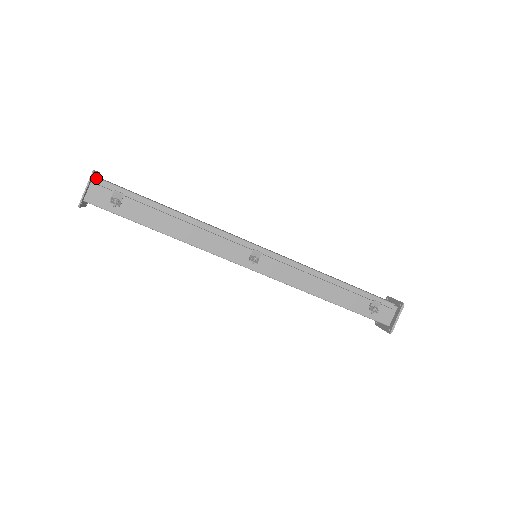
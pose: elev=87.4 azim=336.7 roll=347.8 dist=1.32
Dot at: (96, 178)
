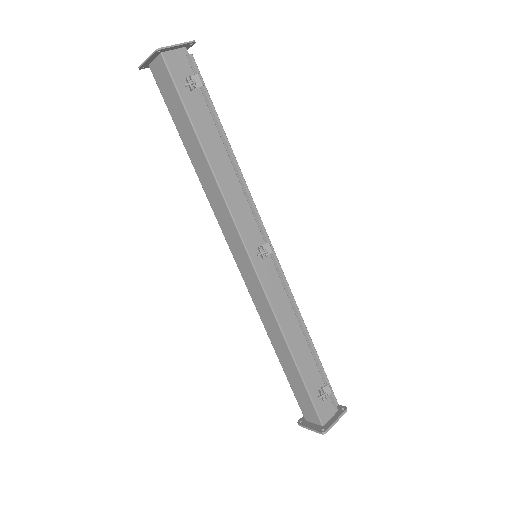
Dot at: occluded
